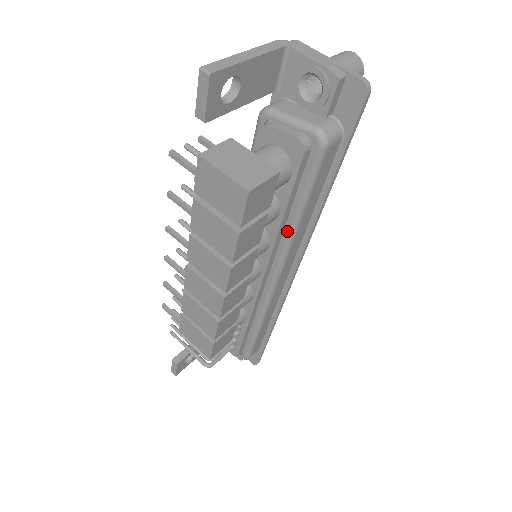
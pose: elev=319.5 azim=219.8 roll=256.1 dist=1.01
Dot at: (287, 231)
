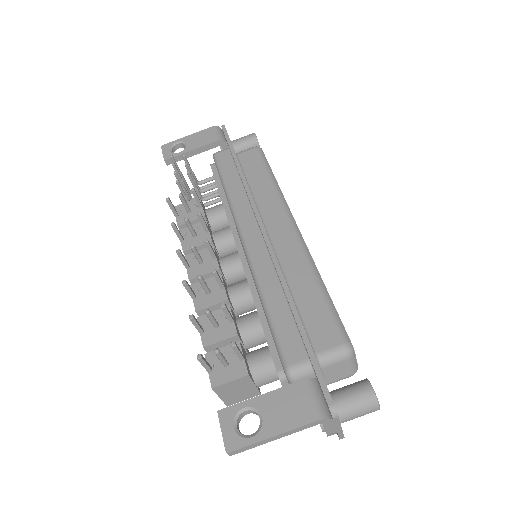
Dot at: occluded
